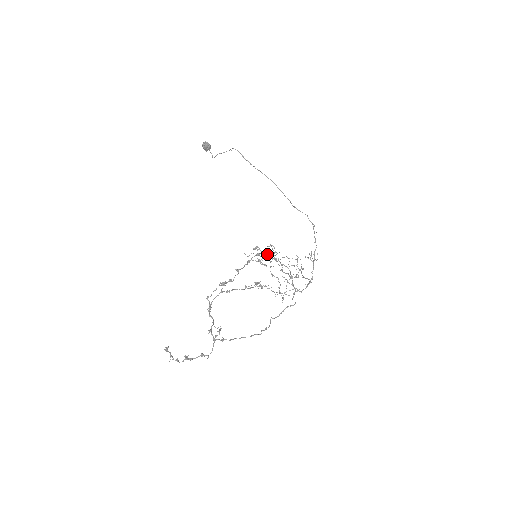
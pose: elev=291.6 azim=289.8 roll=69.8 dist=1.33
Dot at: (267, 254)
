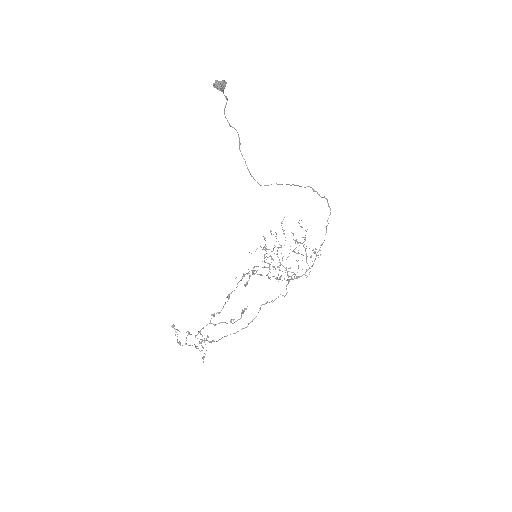
Dot at: (275, 232)
